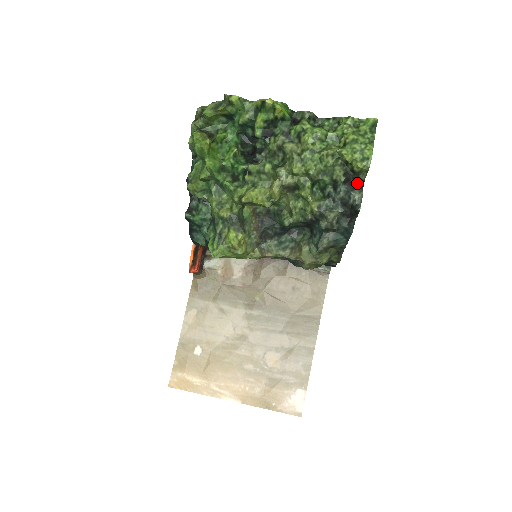
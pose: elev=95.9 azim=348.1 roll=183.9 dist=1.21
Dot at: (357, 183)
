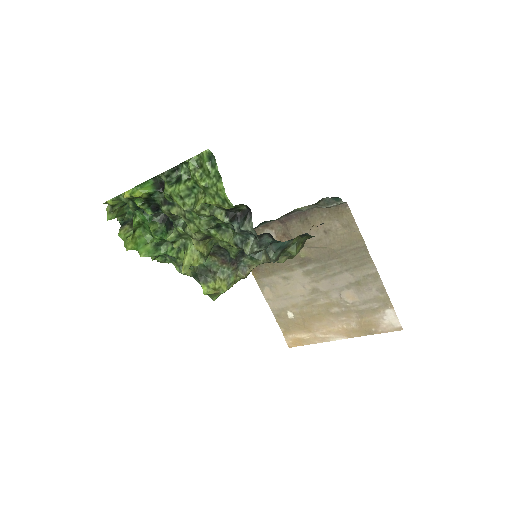
Dot at: (244, 211)
